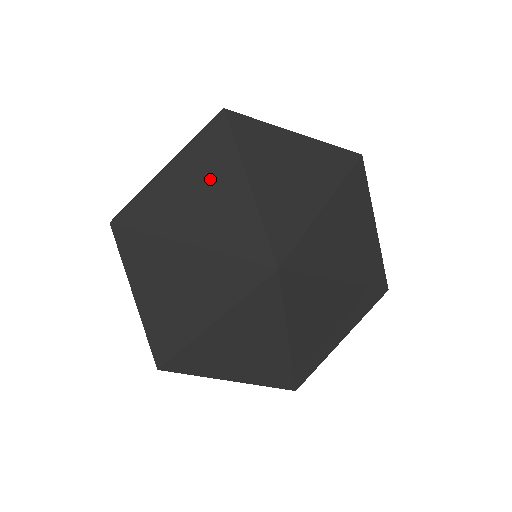
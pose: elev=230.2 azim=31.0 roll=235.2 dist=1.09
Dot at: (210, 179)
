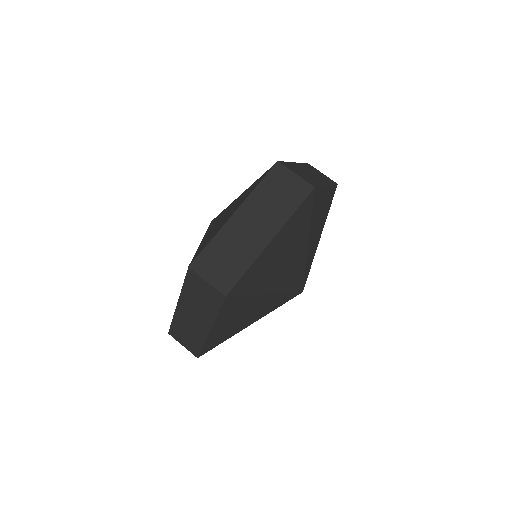
Dot at: (291, 245)
